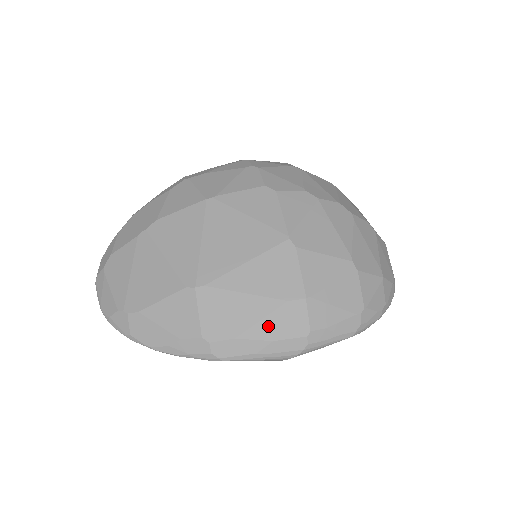
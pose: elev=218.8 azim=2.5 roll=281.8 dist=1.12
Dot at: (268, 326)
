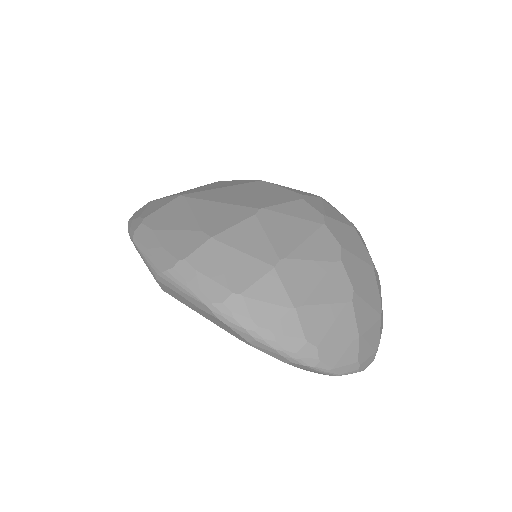
Dot at: (173, 236)
